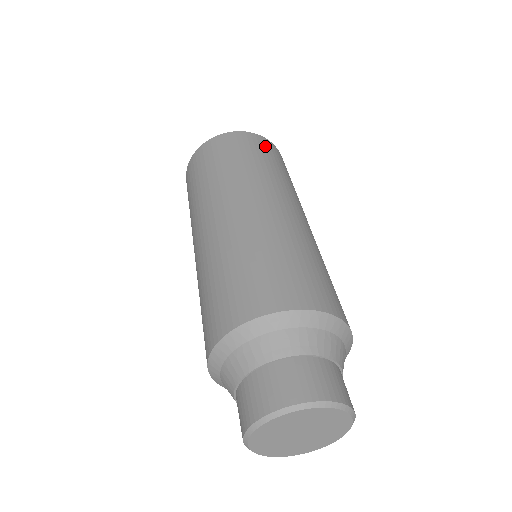
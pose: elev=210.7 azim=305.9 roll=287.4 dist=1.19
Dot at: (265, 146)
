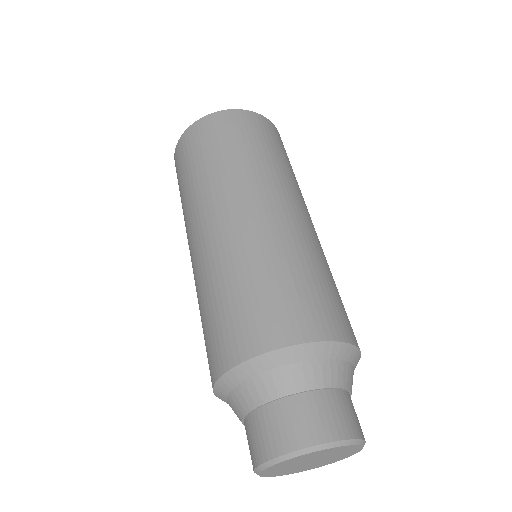
Dot at: (257, 125)
